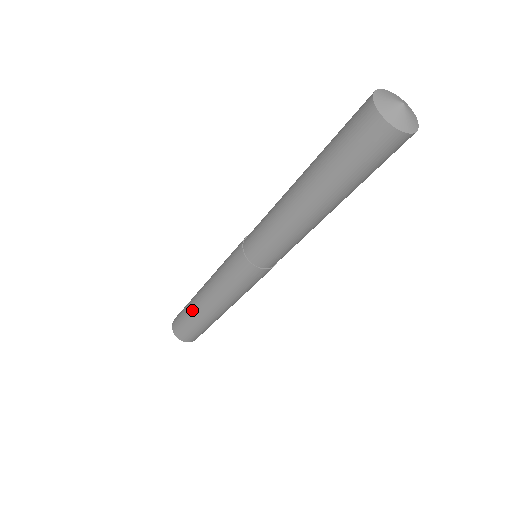
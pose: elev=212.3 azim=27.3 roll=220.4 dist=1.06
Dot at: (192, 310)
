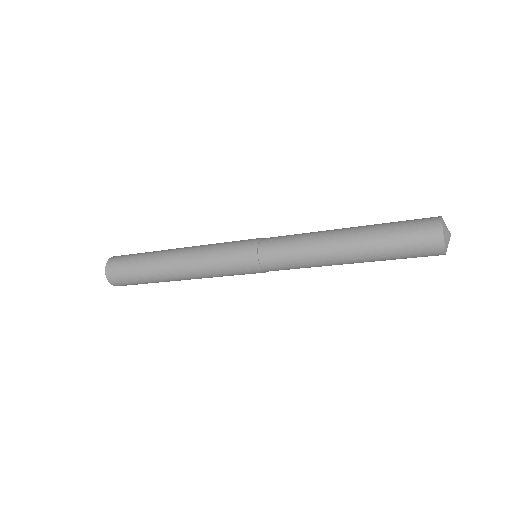
Dot at: (153, 258)
